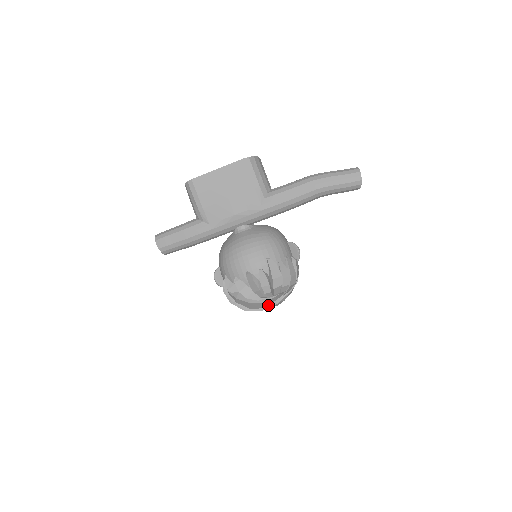
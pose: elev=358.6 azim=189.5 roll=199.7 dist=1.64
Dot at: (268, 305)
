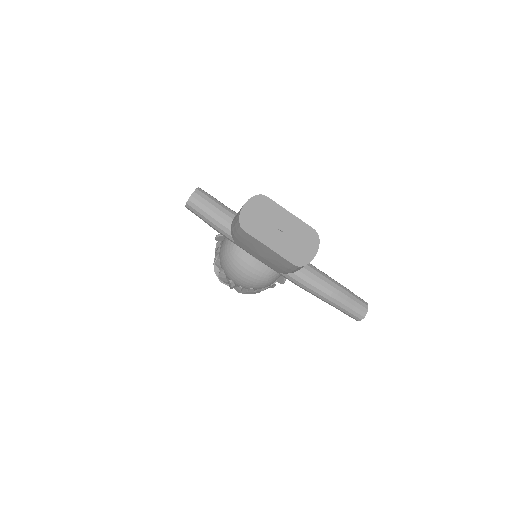
Dot at: occluded
